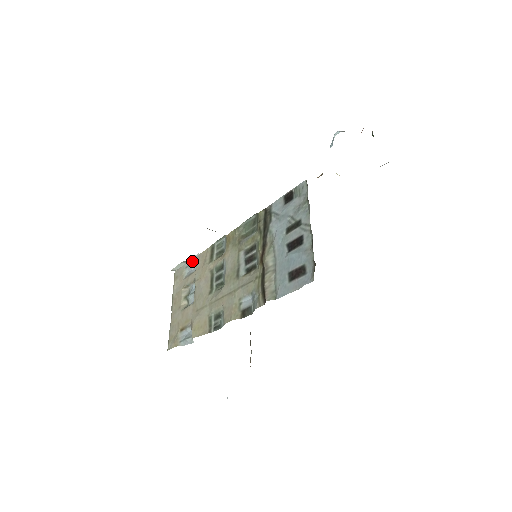
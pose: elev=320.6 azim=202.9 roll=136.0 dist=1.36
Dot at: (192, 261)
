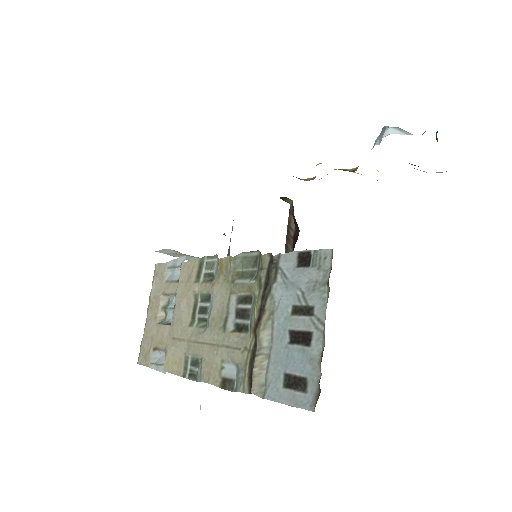
Dot at: (176, 264)
